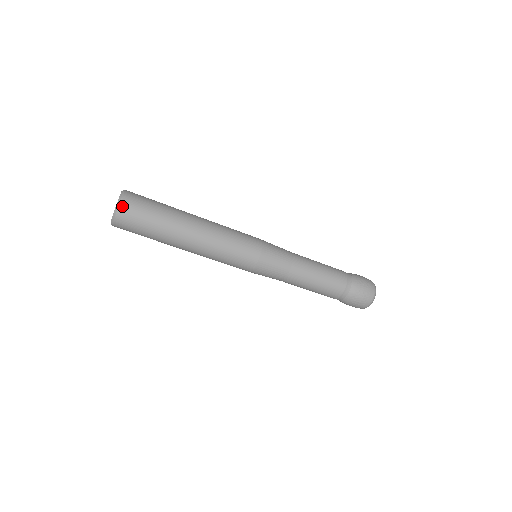
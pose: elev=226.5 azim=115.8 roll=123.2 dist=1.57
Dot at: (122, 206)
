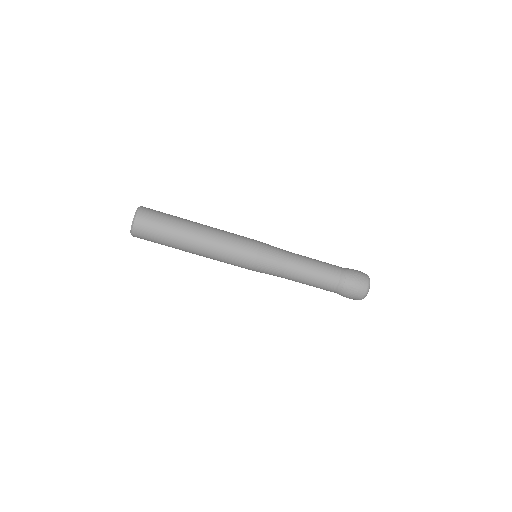
Dot at: (141, 211)
